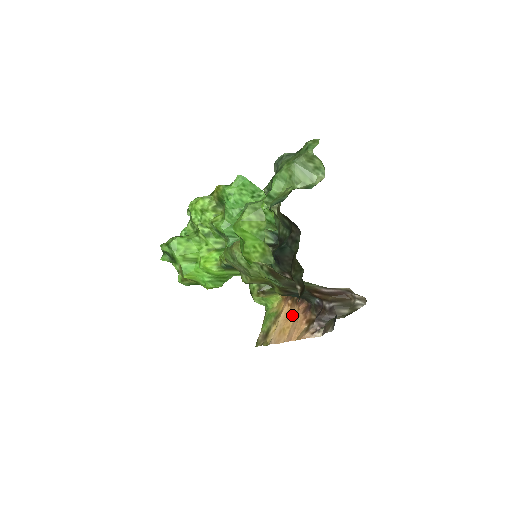
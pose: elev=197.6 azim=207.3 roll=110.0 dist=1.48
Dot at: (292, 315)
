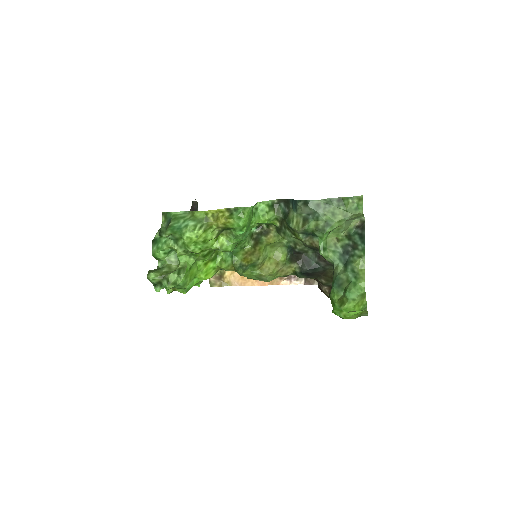
Dot at: occluded
